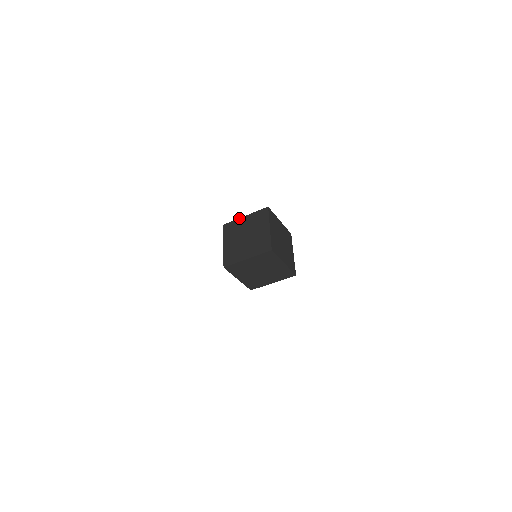
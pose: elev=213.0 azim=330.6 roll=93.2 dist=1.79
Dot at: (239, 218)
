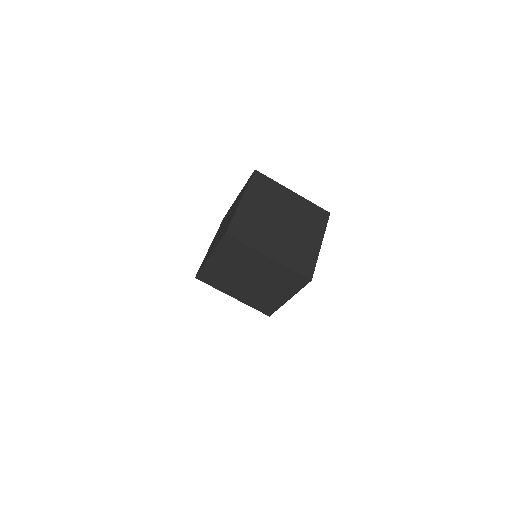
Dot at: (234, 201)
